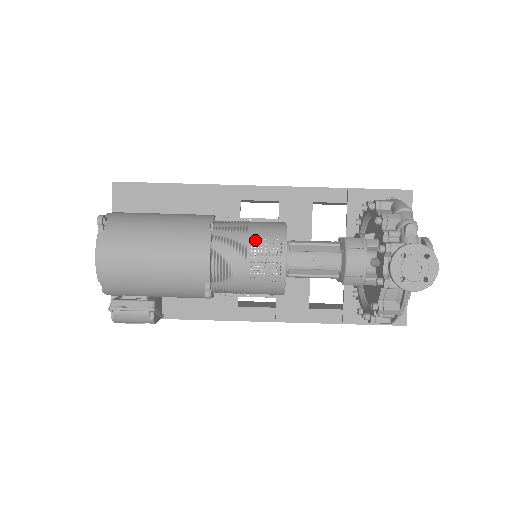
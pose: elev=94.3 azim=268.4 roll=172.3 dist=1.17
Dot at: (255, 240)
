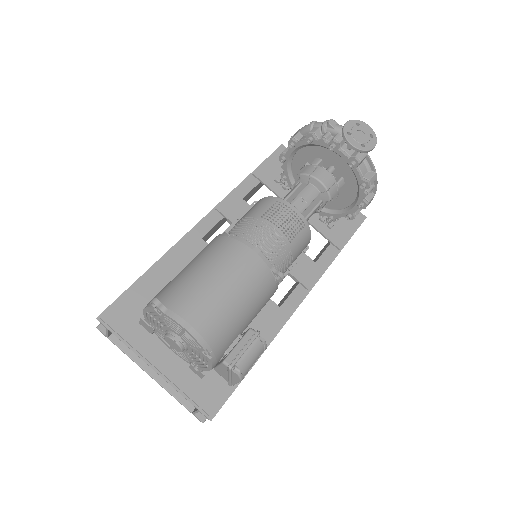
Dot at: occluded
